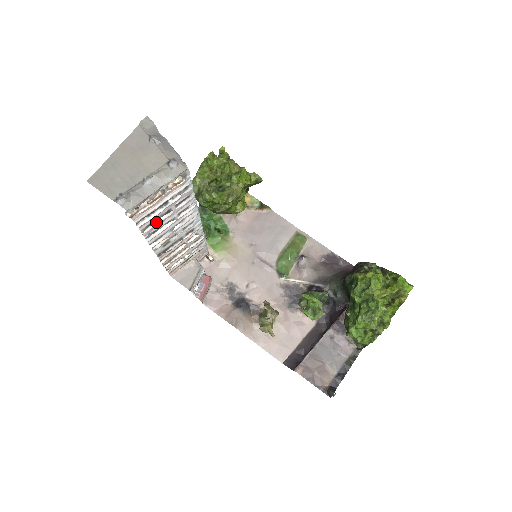
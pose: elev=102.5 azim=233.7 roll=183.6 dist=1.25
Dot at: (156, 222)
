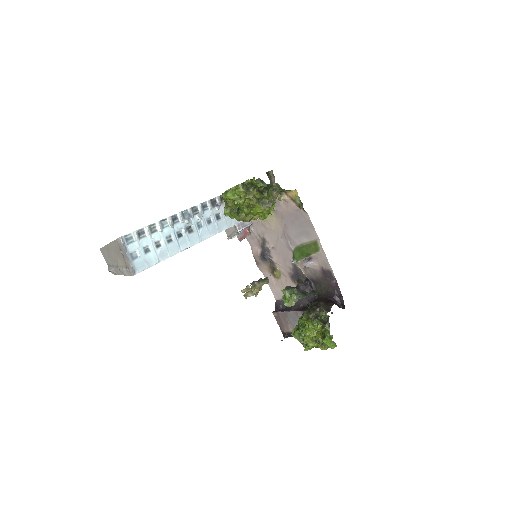
Dot at: occluded
